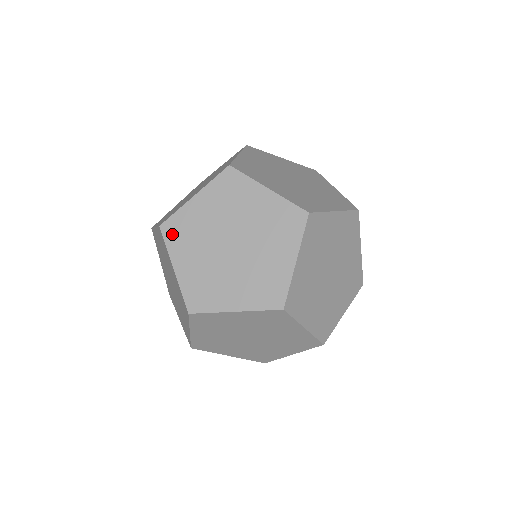
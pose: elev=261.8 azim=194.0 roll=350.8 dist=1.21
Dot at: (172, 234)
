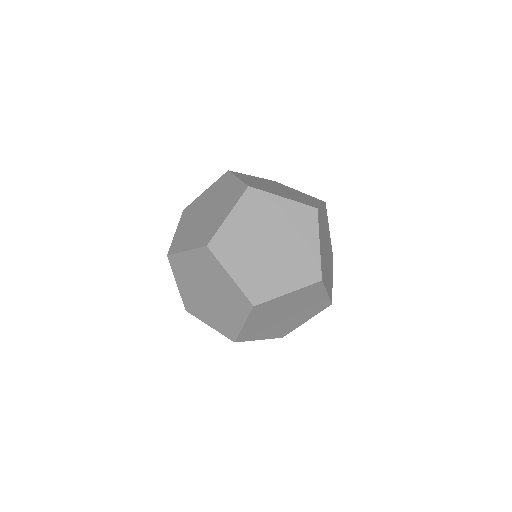
Dot at: (250, 199)
